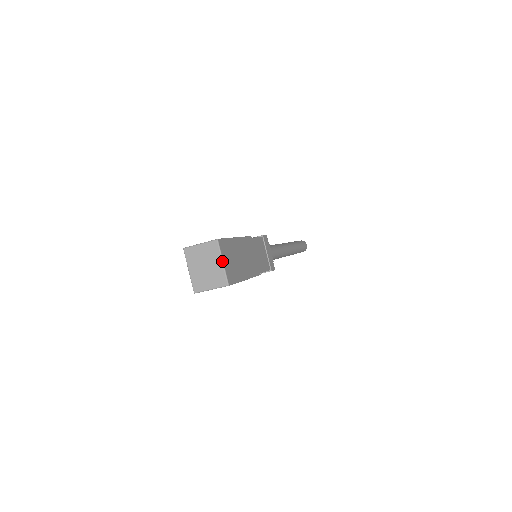
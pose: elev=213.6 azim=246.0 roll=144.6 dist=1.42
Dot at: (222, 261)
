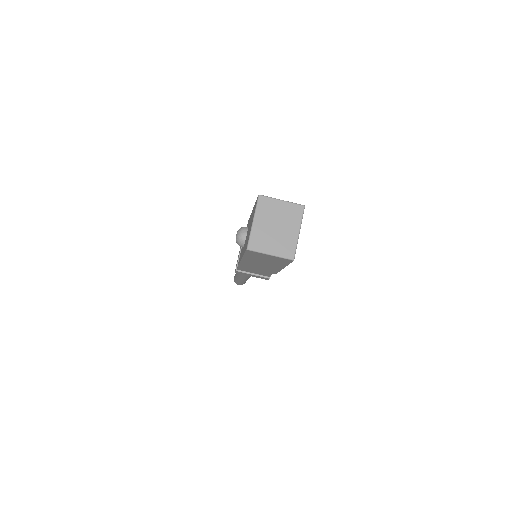
Dot at: (299, 231)
